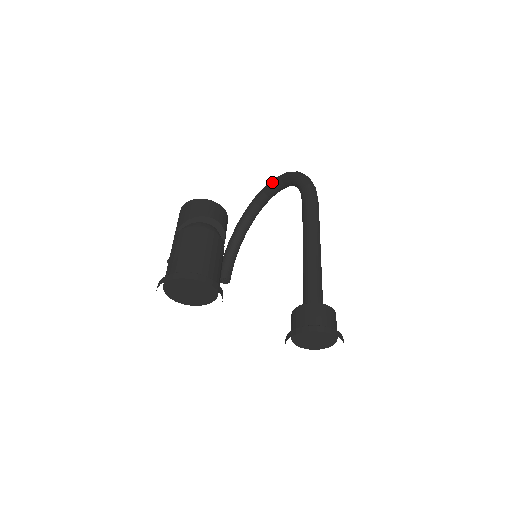
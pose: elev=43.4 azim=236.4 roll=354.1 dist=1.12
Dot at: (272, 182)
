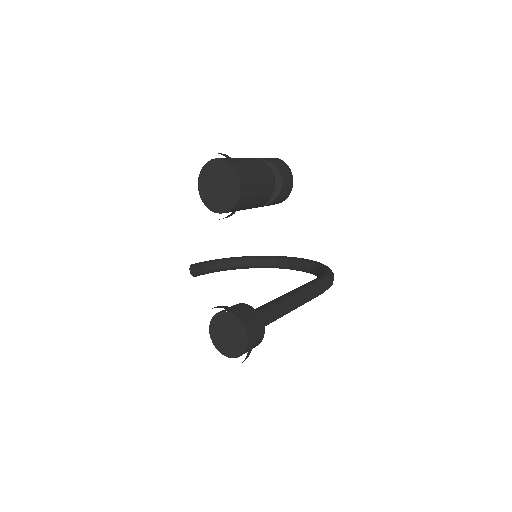
Dot at: (304, 259)
